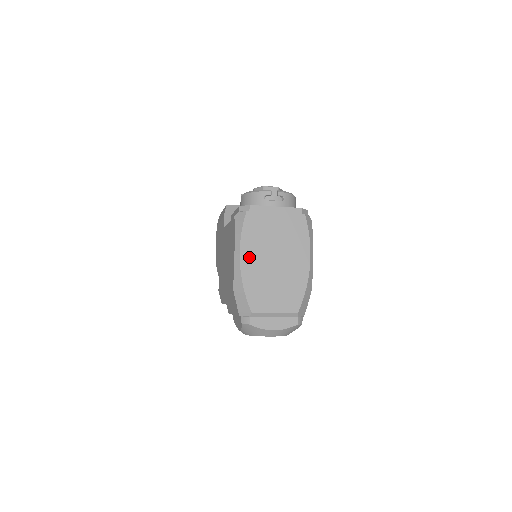
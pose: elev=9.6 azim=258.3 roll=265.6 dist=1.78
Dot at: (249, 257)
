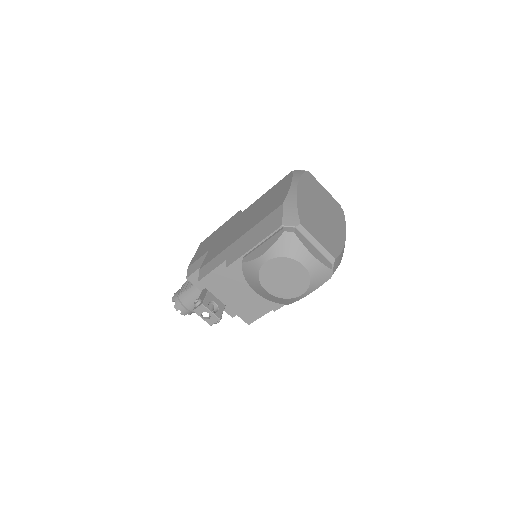
Dot at: (304, 193)
